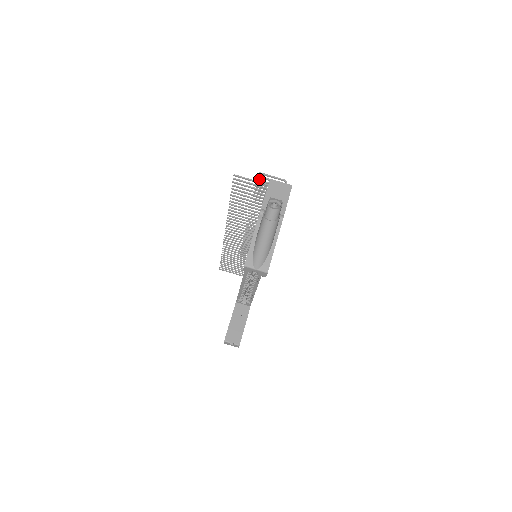
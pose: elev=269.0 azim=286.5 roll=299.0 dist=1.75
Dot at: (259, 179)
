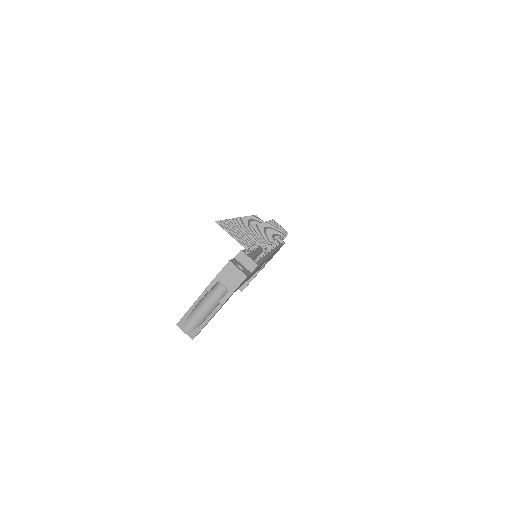
Dot at: (246, 228)
